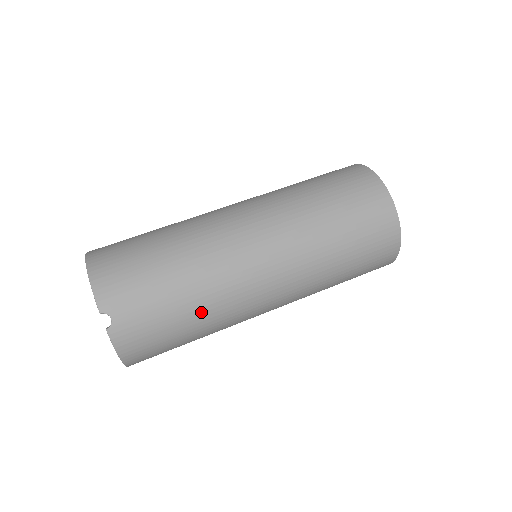
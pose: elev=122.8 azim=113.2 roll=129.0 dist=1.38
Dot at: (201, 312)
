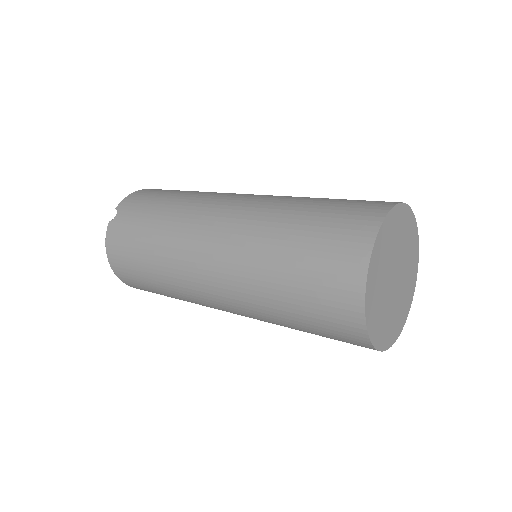
Dot at: (157, 244)
